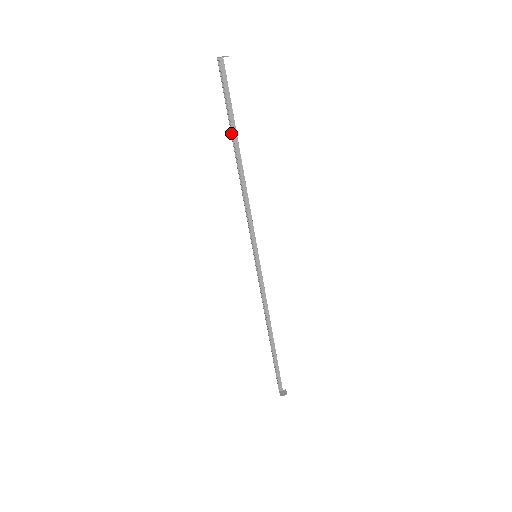
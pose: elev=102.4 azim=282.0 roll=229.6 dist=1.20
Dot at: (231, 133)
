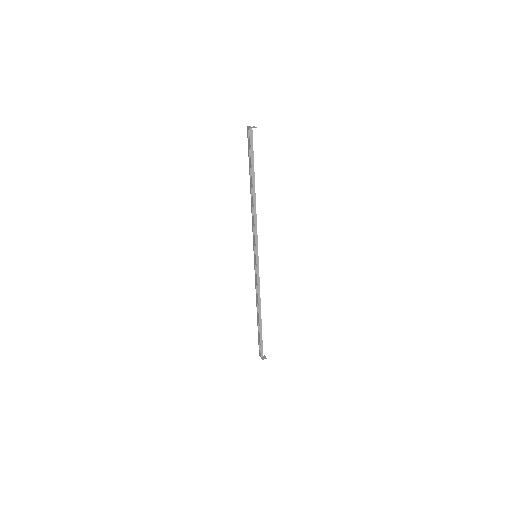
Dot at: (250, 173)
